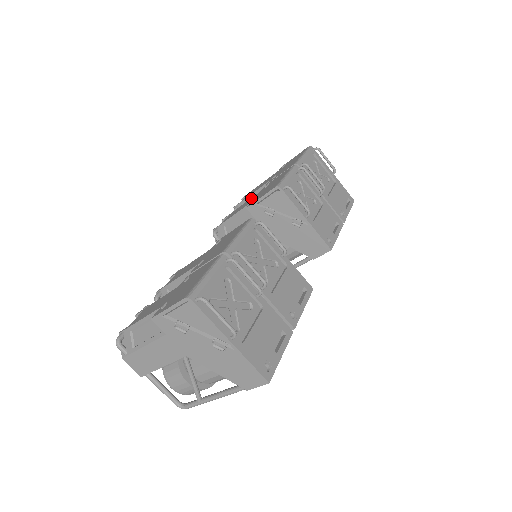
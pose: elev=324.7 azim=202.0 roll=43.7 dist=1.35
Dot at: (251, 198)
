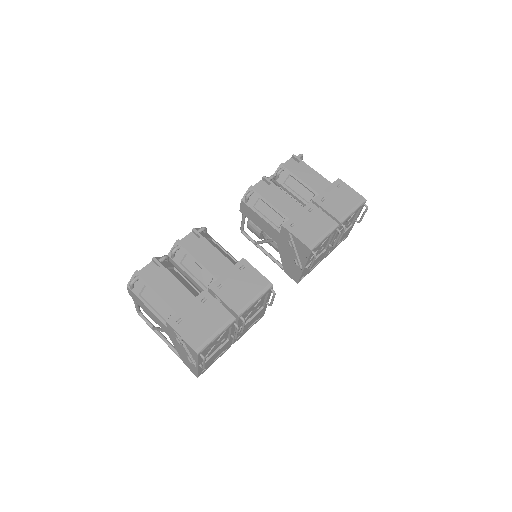
Dot at: (294, 202)
